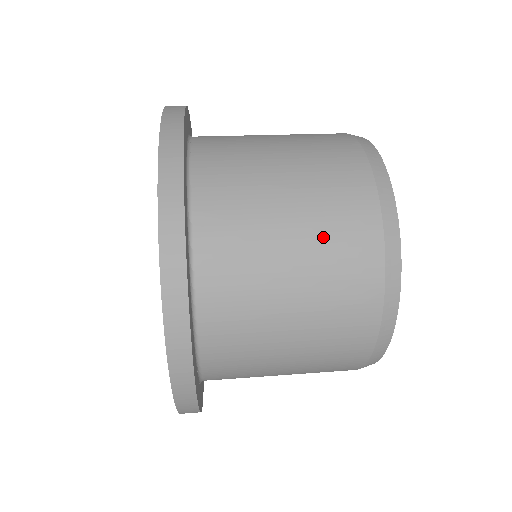
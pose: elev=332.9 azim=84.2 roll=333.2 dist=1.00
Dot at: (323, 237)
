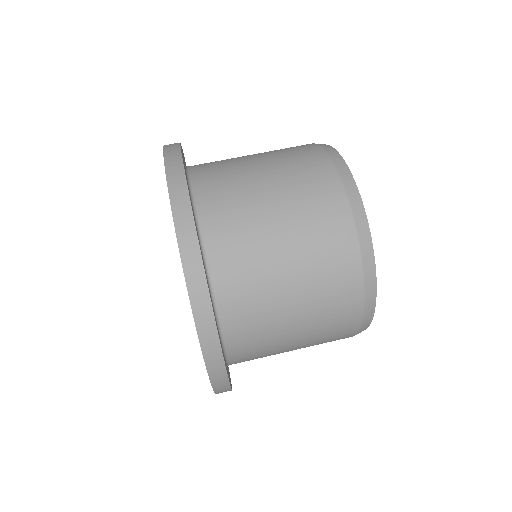
Dot at: (318, 338)
